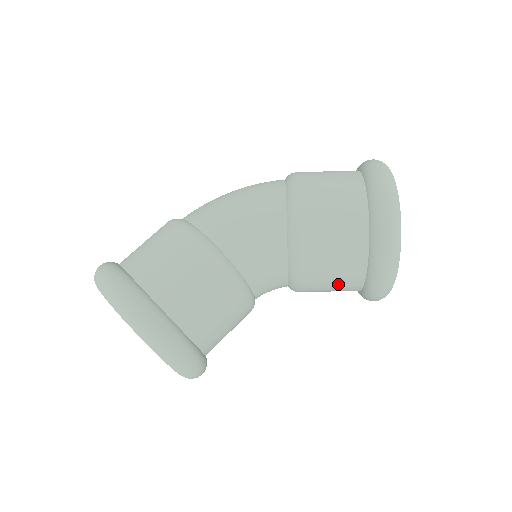
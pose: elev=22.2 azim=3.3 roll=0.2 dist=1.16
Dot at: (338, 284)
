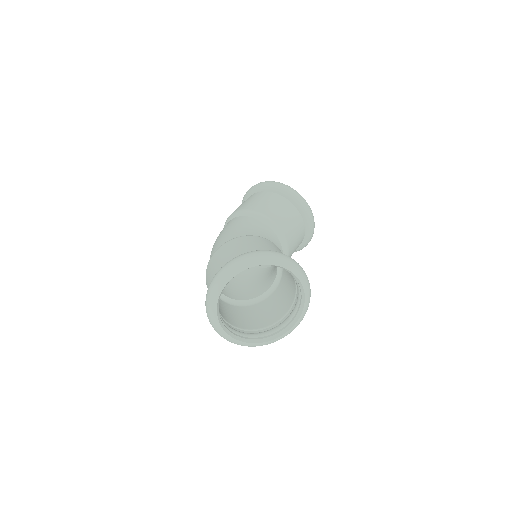
Dot at: (295, 225)
